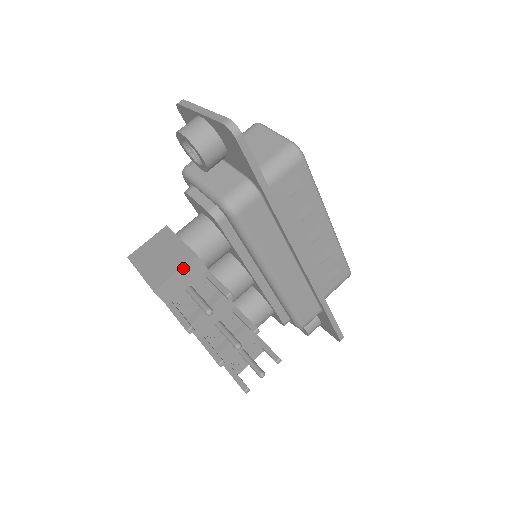
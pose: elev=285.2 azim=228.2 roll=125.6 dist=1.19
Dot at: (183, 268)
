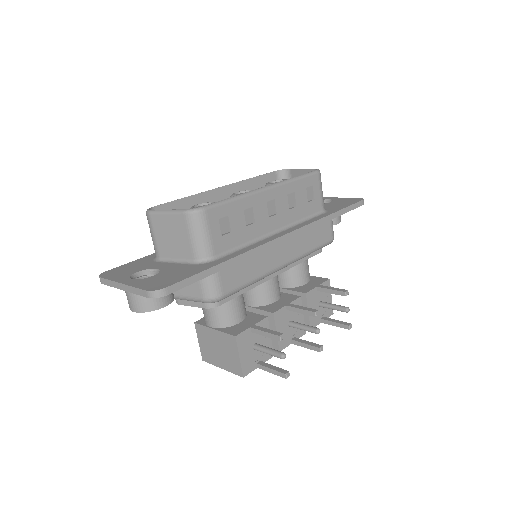
Dot at: (239, 350)
